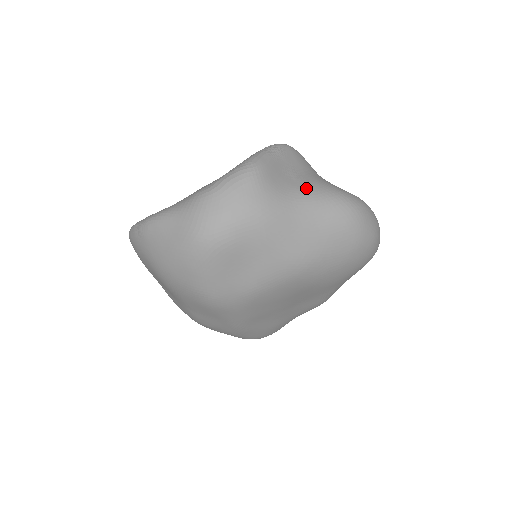
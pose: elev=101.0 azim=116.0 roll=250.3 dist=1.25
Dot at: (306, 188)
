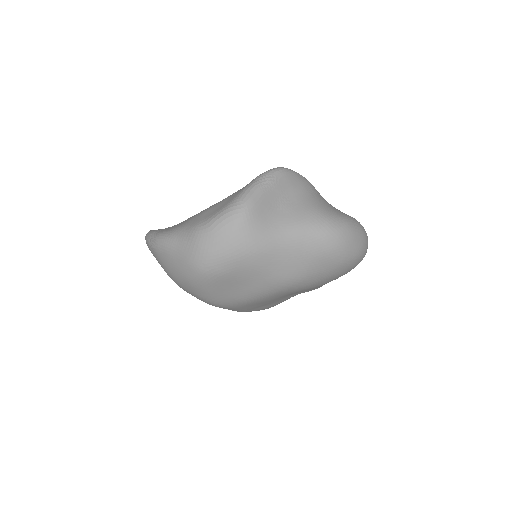
Dot at: (293, 219)
